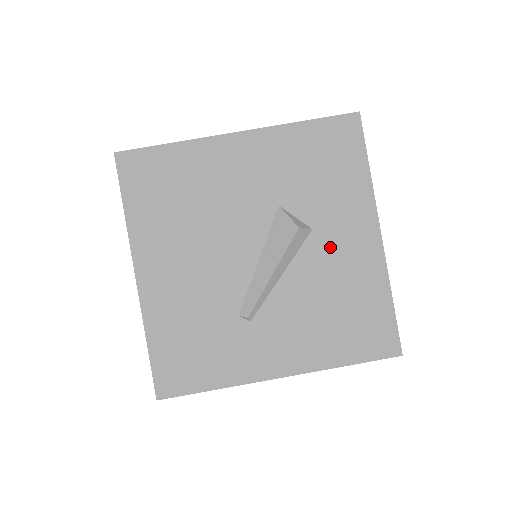
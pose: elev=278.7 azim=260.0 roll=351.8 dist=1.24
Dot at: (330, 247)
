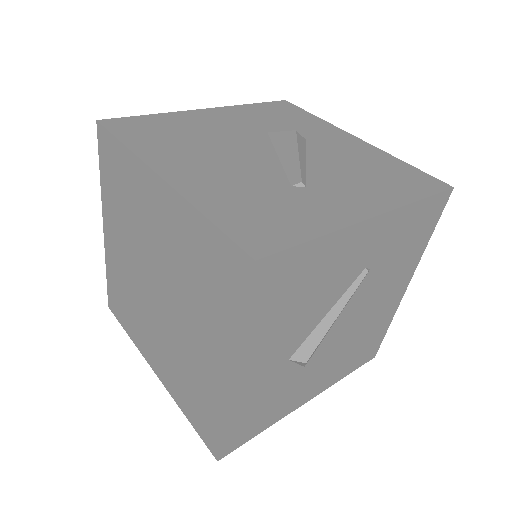
Dot at: (329, 146)
